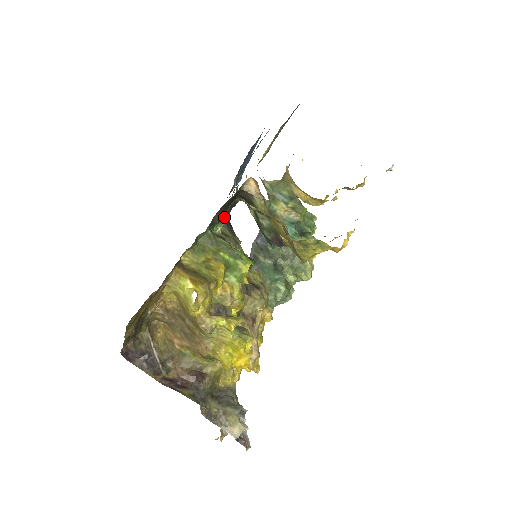
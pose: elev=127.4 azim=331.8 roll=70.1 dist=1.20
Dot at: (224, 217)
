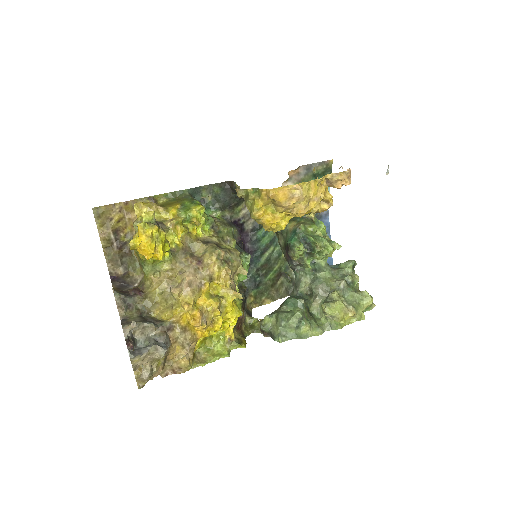
Dot at: (221, 208)
